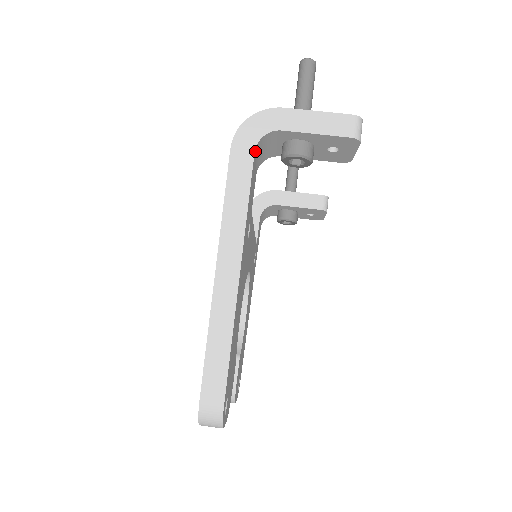
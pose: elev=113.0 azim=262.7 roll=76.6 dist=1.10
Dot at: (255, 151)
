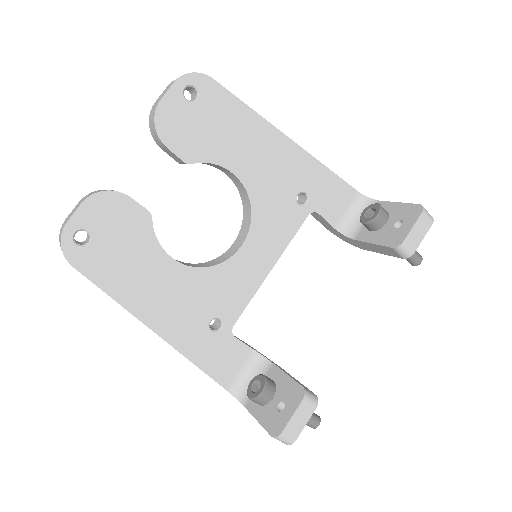
Dot at: (357, 196)
